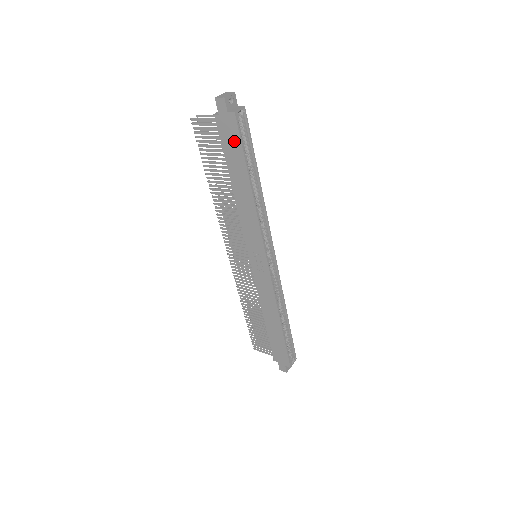
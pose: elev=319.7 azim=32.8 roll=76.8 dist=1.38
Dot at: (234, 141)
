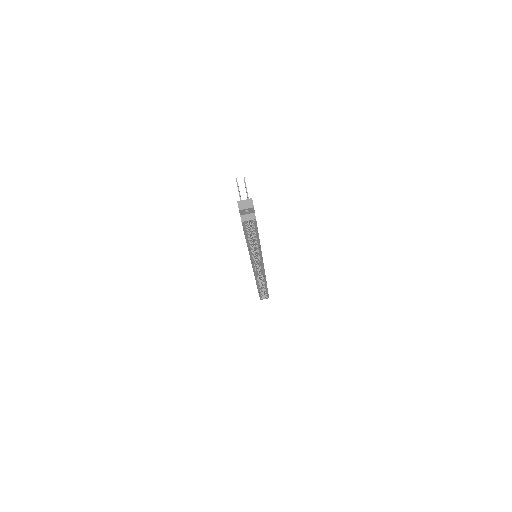
Dot at: occluded
